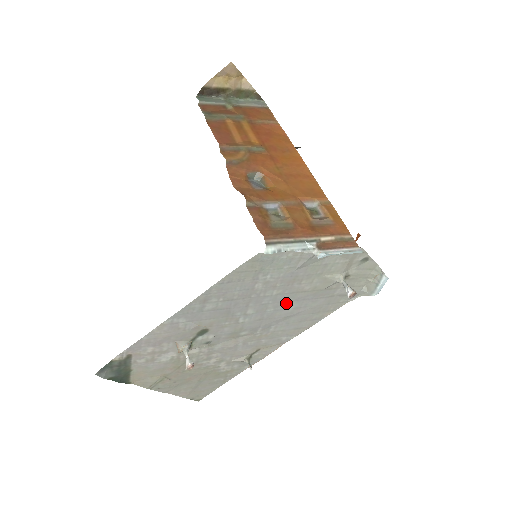
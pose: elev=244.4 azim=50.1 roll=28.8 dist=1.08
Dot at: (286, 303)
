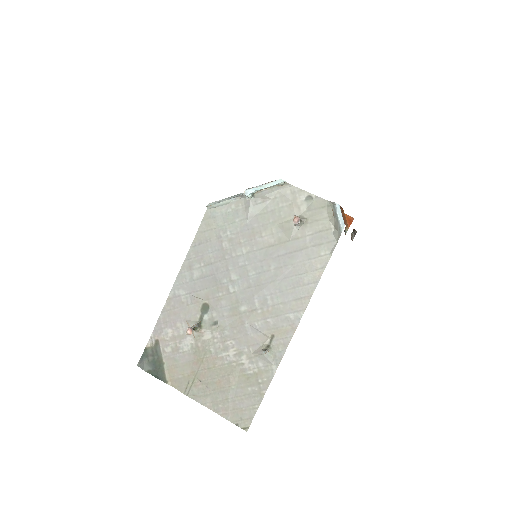
Dot at: (263, 263)
